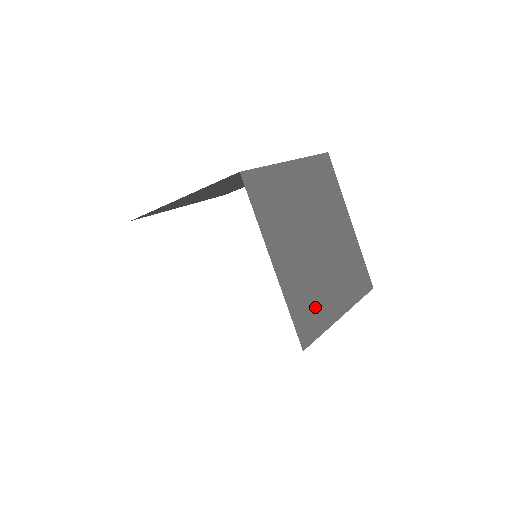
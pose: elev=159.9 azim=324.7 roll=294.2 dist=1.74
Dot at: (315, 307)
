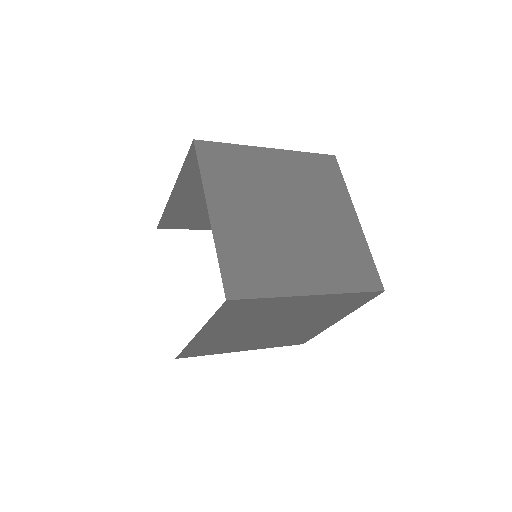
Dot at: (263, 270)
